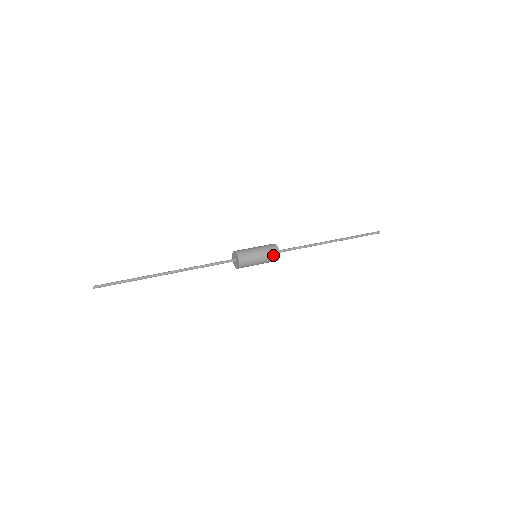
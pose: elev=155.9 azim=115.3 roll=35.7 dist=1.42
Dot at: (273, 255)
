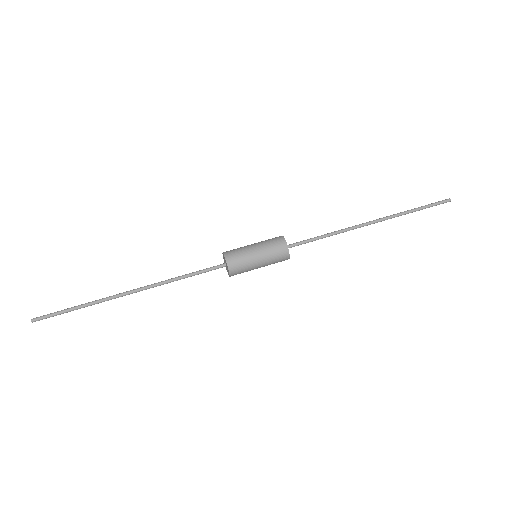
Dot at: (278, 252)
